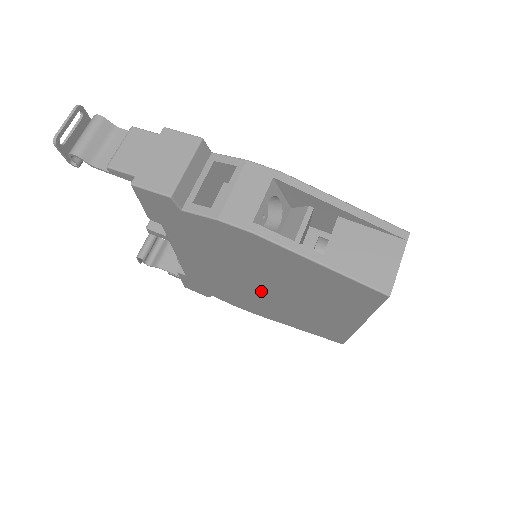
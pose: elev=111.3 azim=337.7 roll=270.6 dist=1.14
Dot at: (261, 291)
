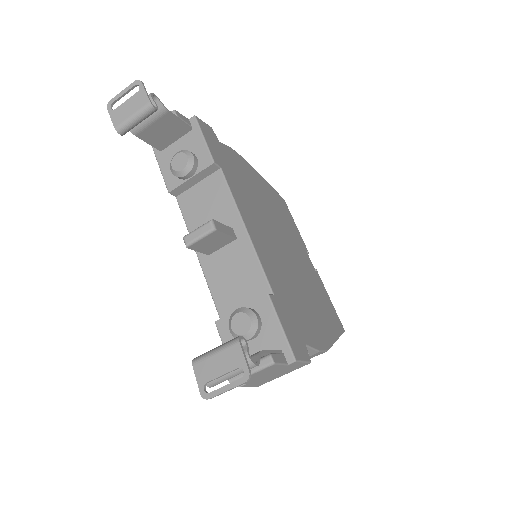
Dot at: occluded
